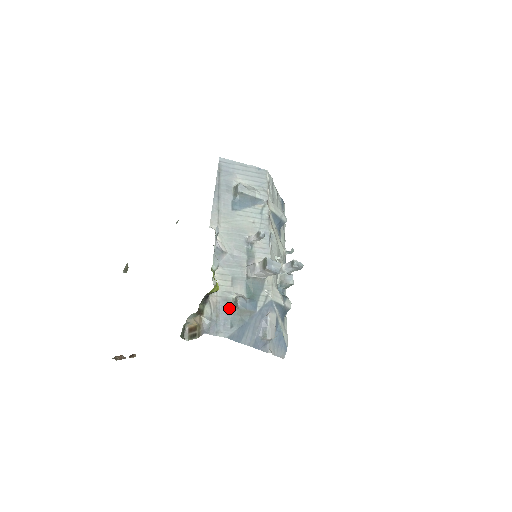
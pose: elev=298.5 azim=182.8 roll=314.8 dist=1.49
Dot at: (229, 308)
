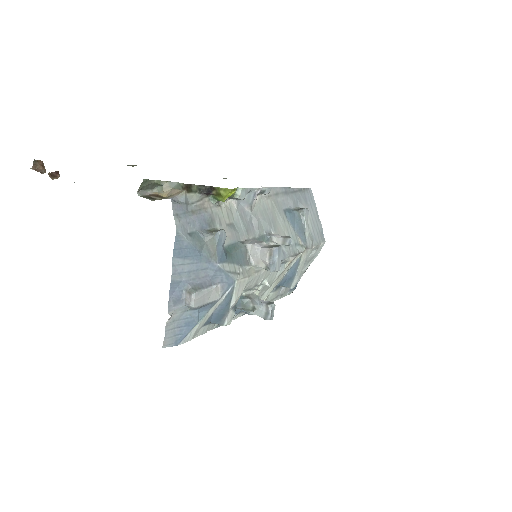
Dot at: (206, 226)
